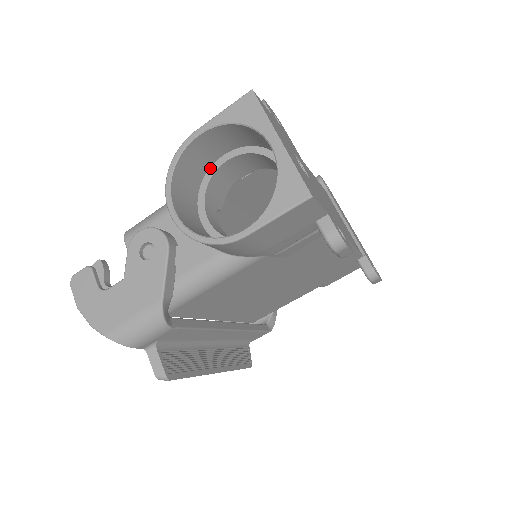
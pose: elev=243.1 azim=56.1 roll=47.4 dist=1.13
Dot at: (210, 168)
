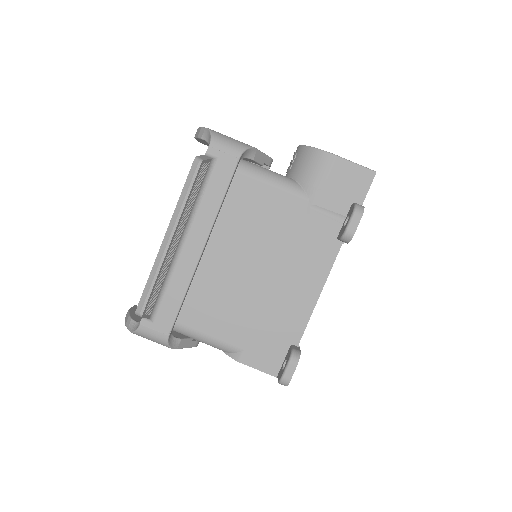
Dot at: occluded
